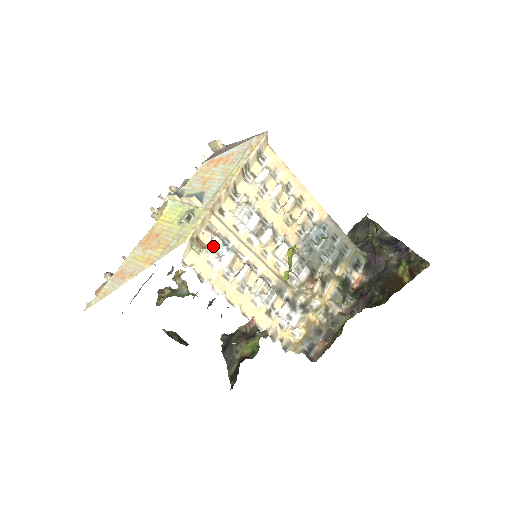
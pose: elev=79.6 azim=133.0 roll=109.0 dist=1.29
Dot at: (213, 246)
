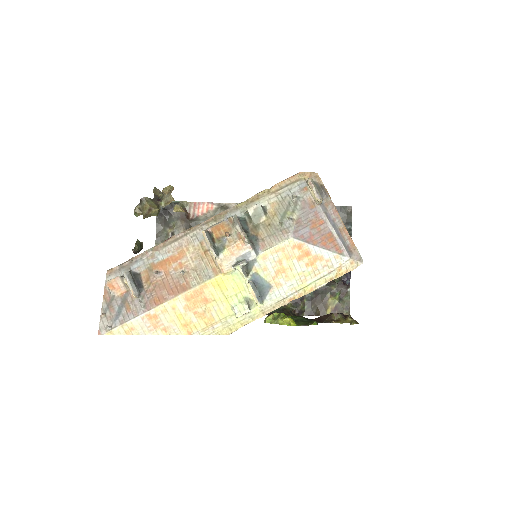
Dot at: occluded
